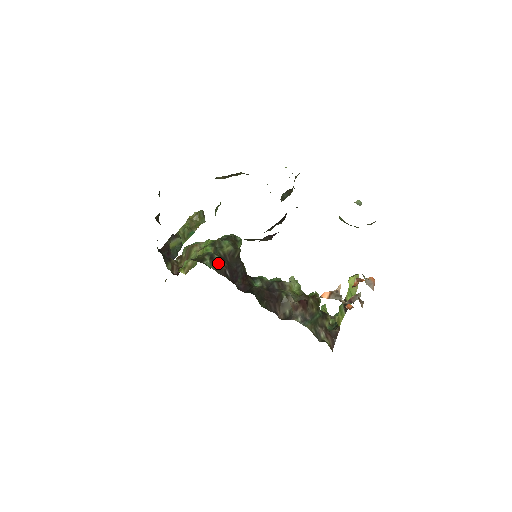
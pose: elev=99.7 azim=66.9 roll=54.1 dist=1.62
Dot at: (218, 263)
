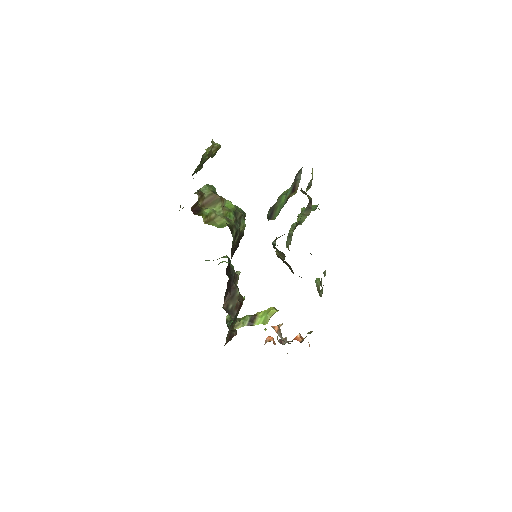
Dot at: (235, 241)
